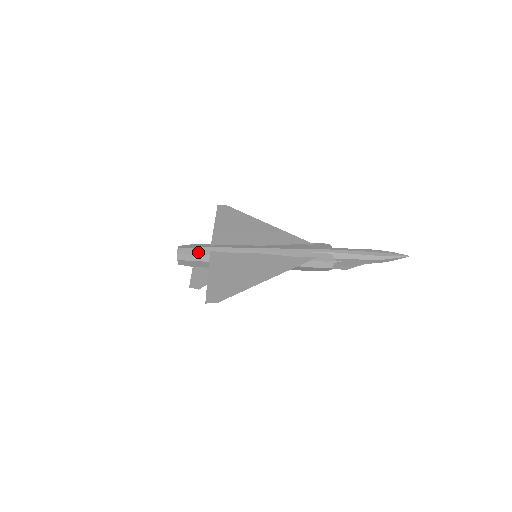
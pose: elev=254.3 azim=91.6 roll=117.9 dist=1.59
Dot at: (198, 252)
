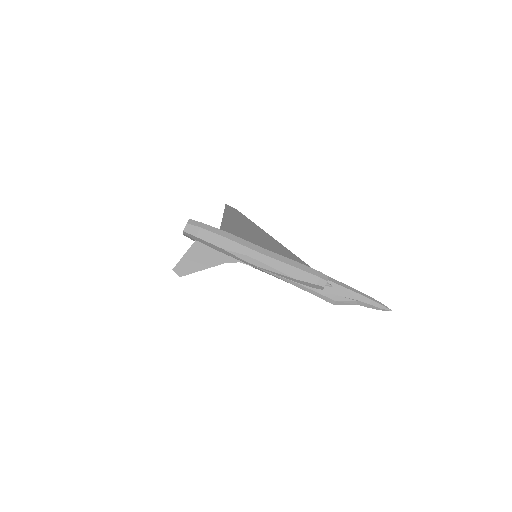
Dot at: (209, 225)
